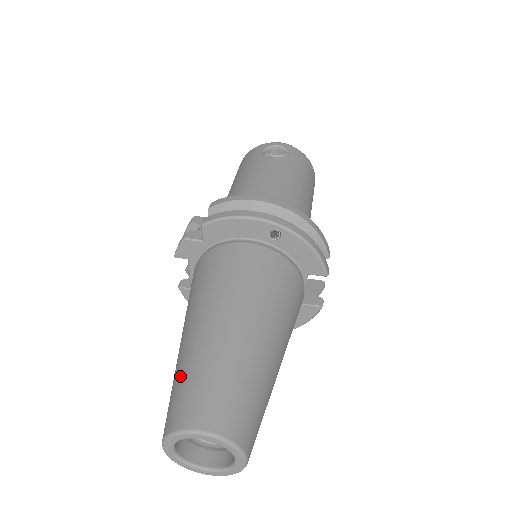
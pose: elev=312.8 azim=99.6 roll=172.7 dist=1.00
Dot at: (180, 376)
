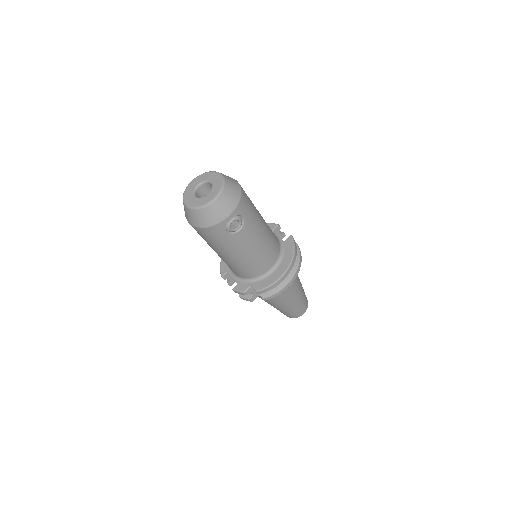
Dot at: (286, 313)
